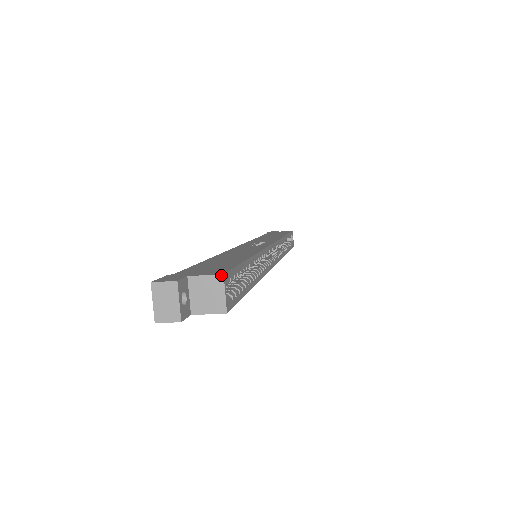
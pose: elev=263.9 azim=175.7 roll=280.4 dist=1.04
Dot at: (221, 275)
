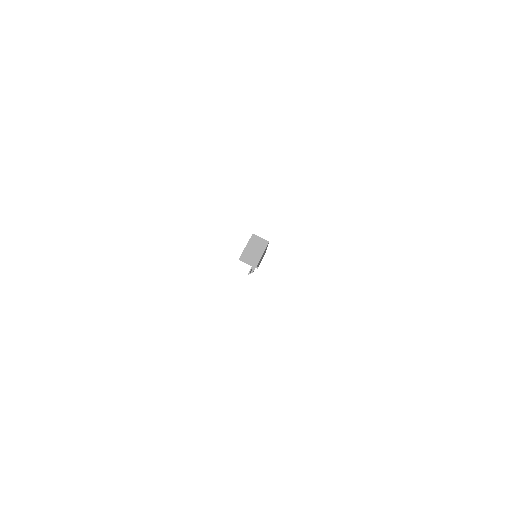
Dot at: (252, 234)
